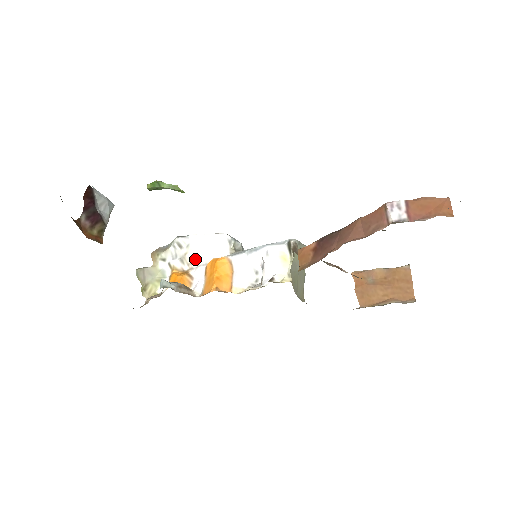
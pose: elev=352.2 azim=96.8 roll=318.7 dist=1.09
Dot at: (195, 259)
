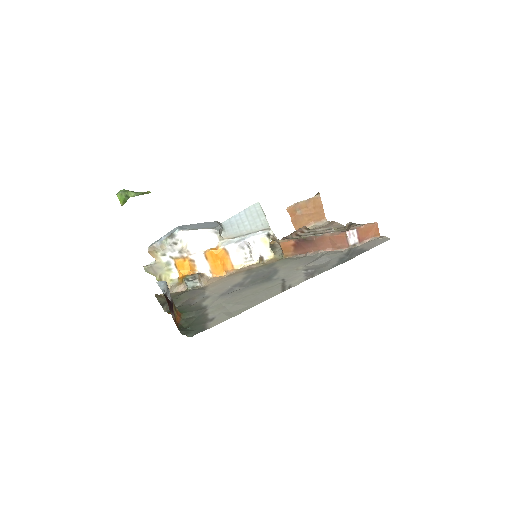
Dot at: (191, 248)
